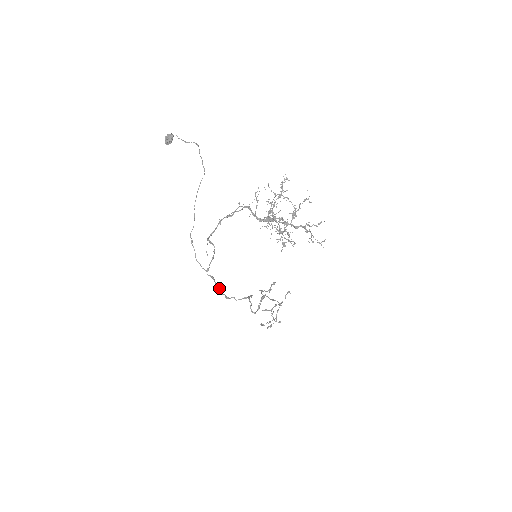
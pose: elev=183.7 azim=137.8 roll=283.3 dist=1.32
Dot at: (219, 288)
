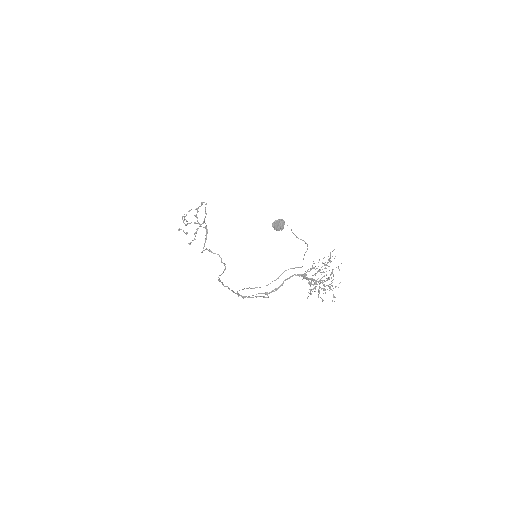
Dot at: (231, 290)
